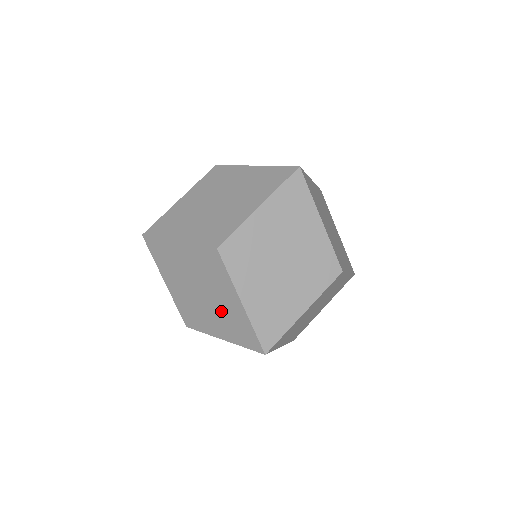
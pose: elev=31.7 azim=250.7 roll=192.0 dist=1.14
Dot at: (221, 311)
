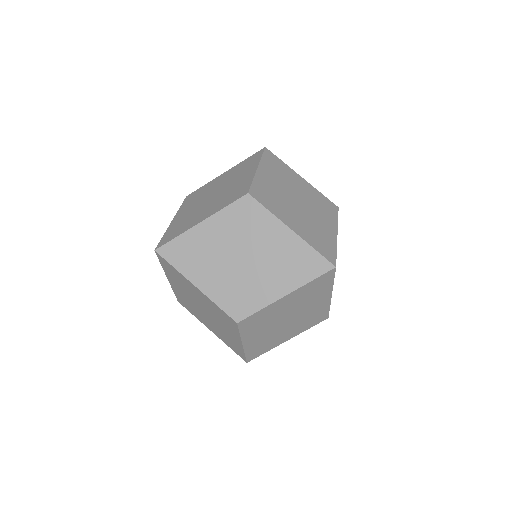
Dot at: (220, 330)
